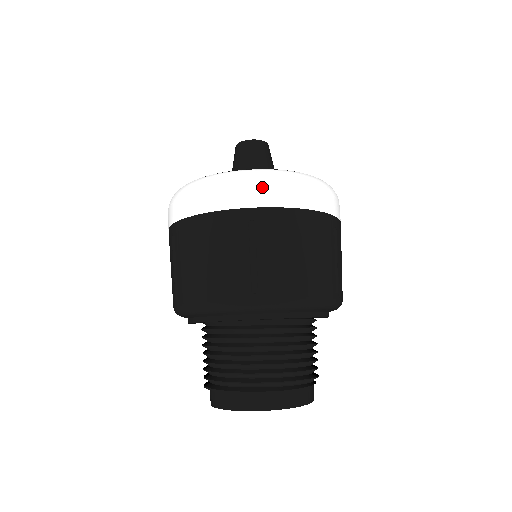
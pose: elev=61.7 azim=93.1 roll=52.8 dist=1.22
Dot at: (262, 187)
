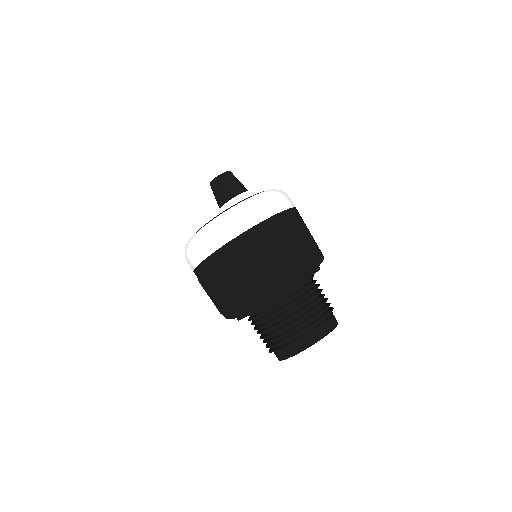
Dot at: (215, 235)
